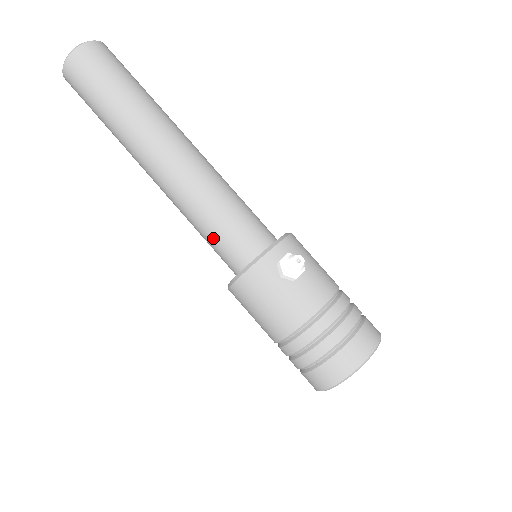
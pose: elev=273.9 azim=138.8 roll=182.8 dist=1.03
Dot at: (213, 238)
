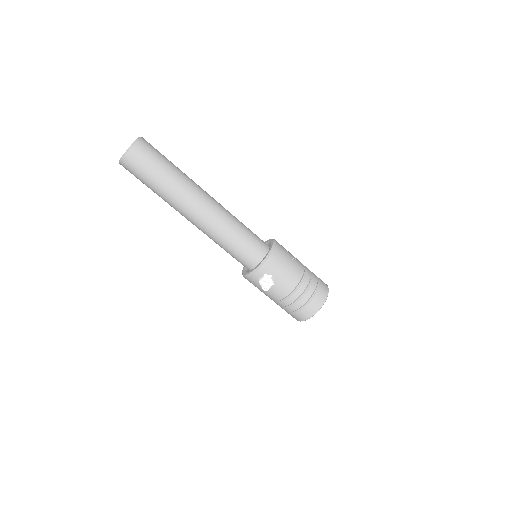
Dot at: occluded
